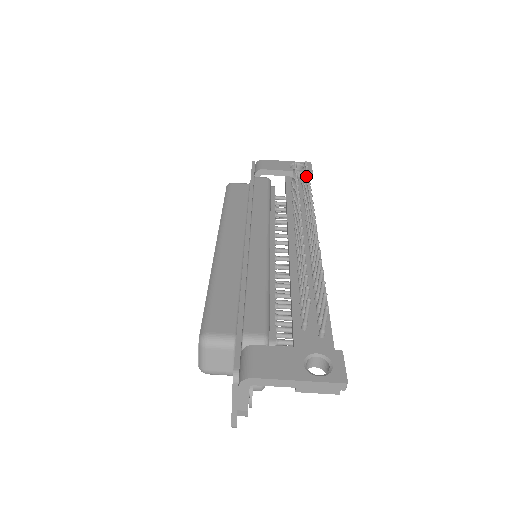
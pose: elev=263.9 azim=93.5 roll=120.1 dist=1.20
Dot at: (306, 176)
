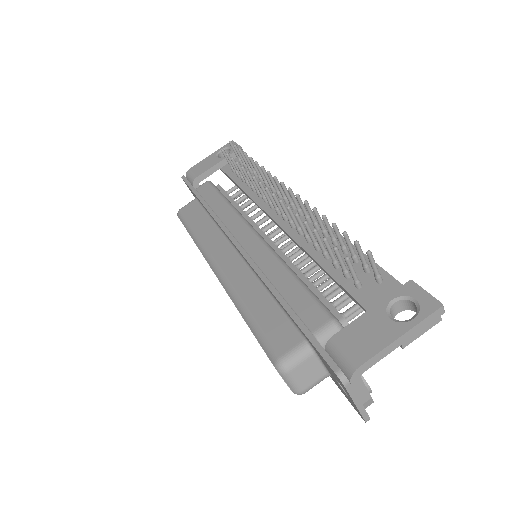
Dot at: (241, 154)
